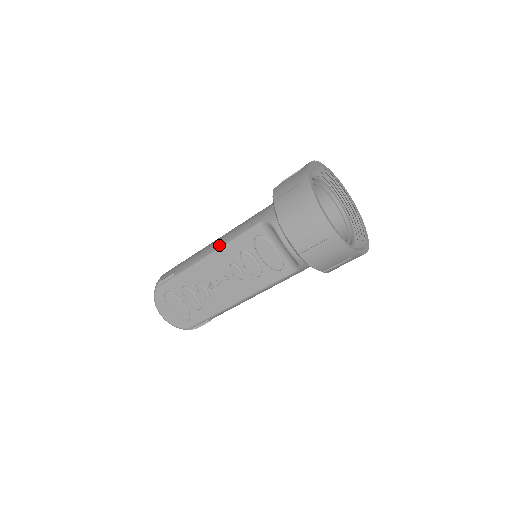
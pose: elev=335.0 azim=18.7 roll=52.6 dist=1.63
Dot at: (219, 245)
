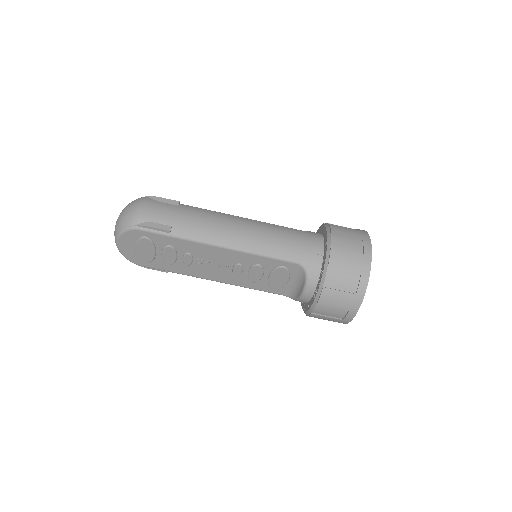
Dot at: (242, 246)
